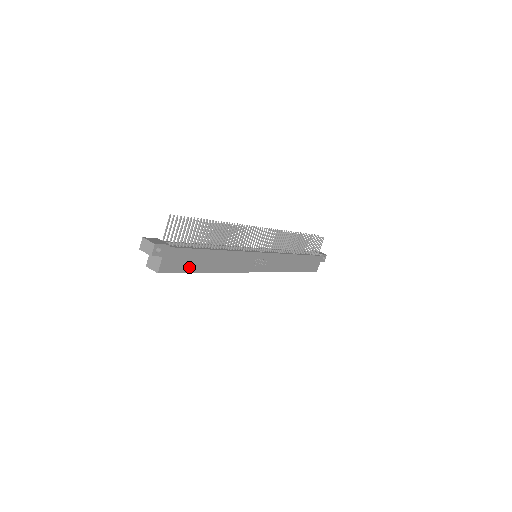
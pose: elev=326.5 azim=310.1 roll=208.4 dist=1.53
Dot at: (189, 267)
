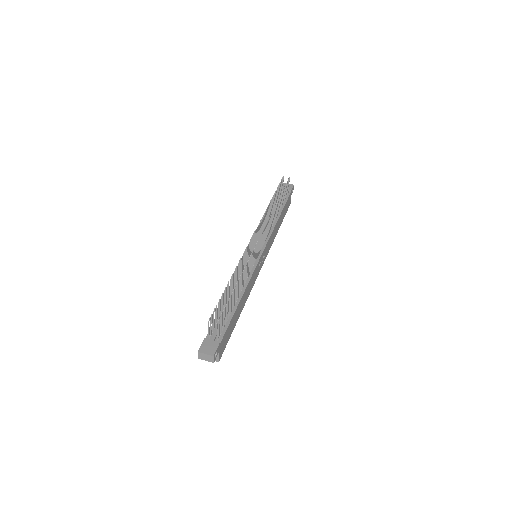
Dot at: (231, 331)
